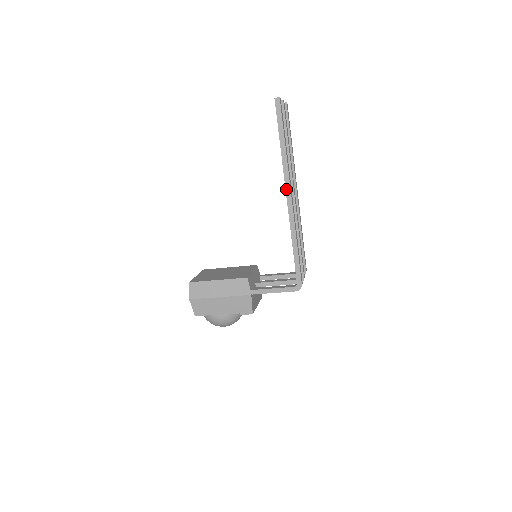
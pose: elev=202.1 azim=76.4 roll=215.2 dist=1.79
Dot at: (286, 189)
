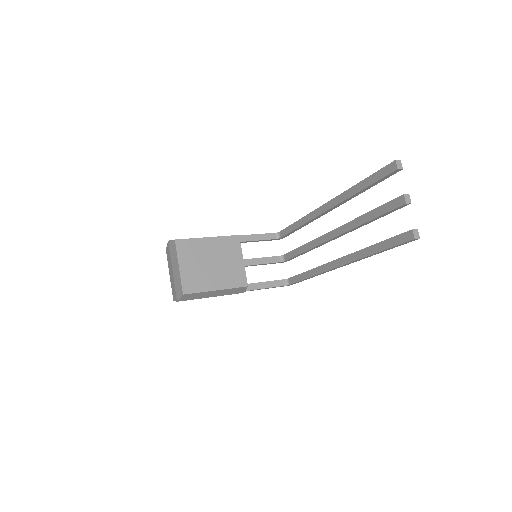
Dot at: (343, 265)
